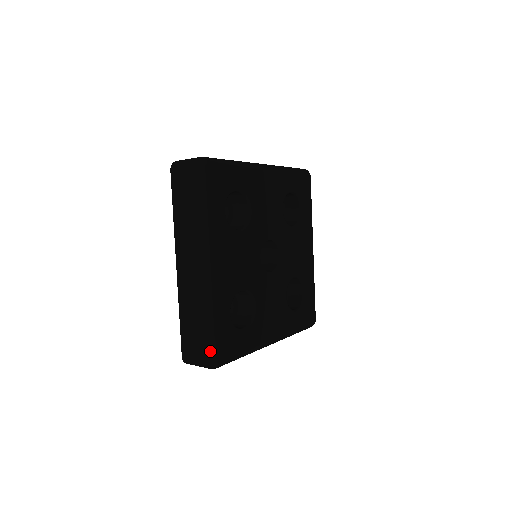
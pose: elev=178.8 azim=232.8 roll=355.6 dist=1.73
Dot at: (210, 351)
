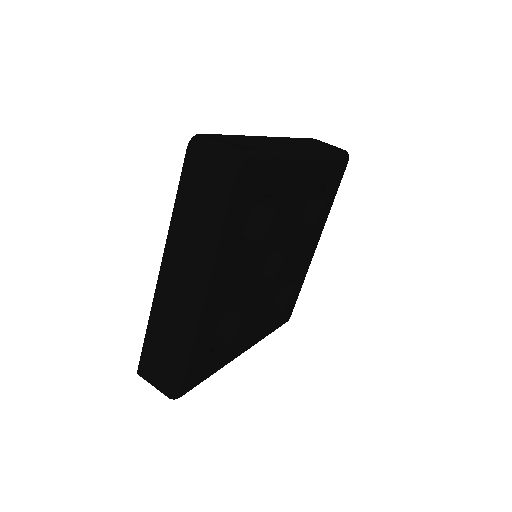
Dot at: occluded
